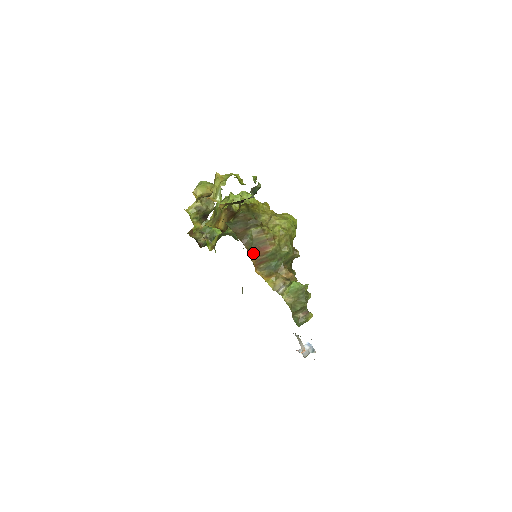
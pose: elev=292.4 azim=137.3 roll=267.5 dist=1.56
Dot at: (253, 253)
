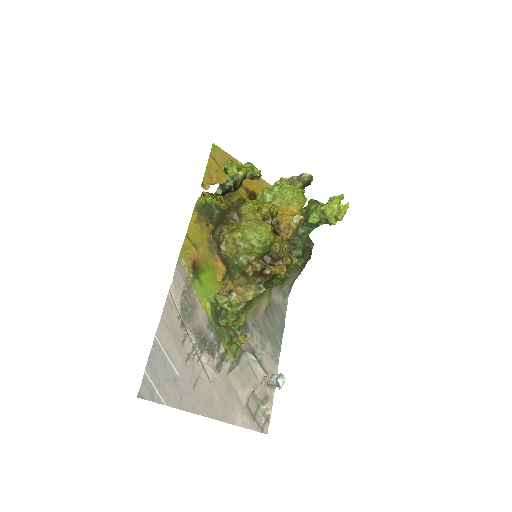
Dot at: (218, 249)
